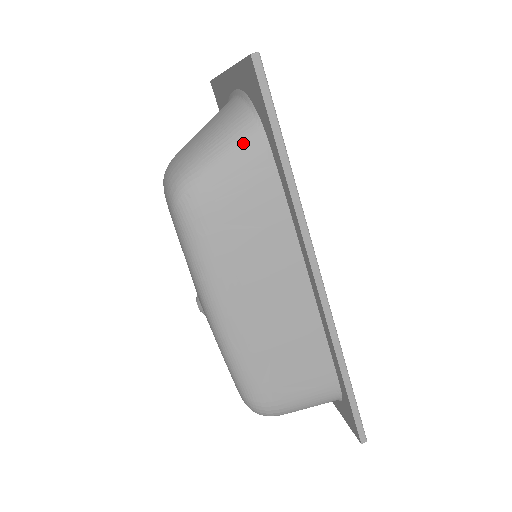
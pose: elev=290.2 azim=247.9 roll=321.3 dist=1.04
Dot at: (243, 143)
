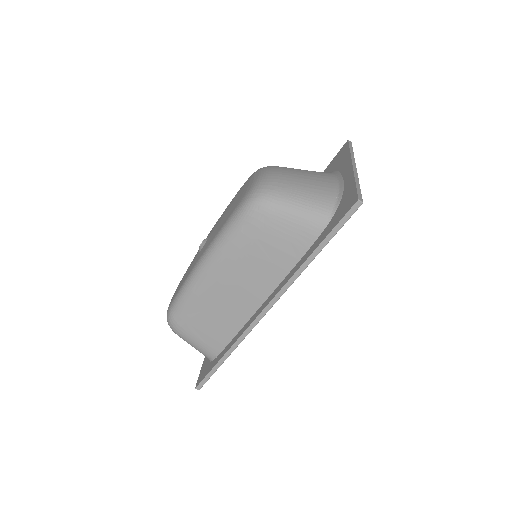
Dot at: (310, 220)
